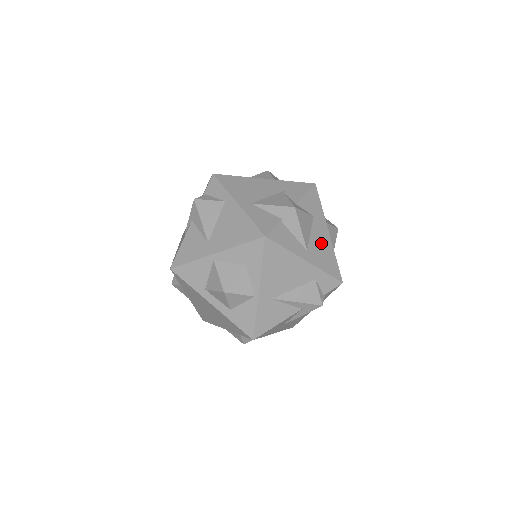
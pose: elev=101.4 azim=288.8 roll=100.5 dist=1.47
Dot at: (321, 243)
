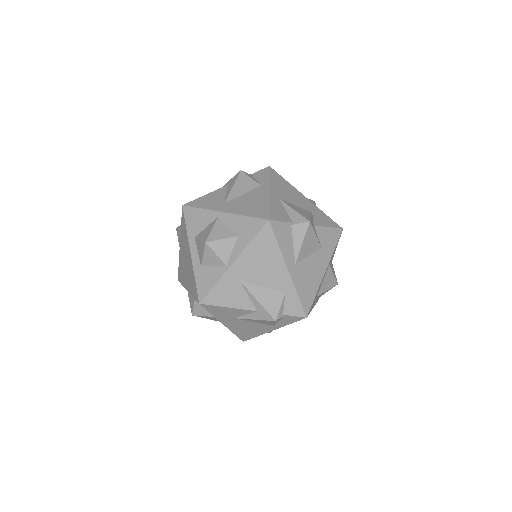
Dot at: (312, 271)
